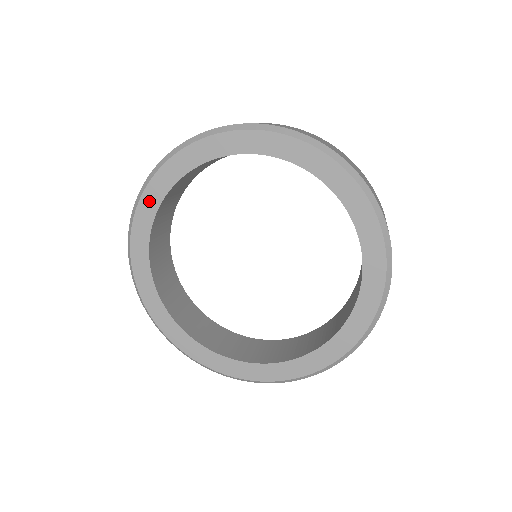
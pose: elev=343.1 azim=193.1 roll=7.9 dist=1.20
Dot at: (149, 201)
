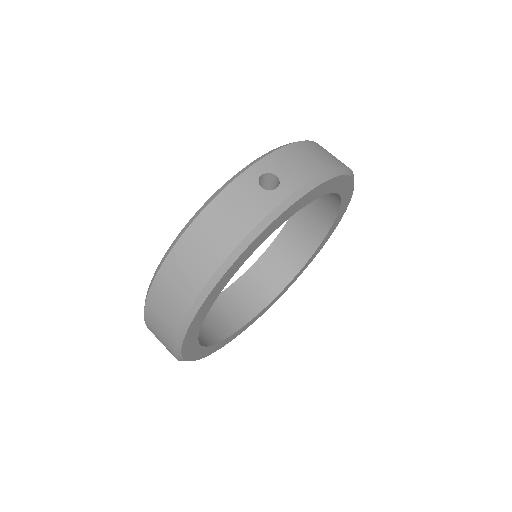
Dot at: (208, 304)
